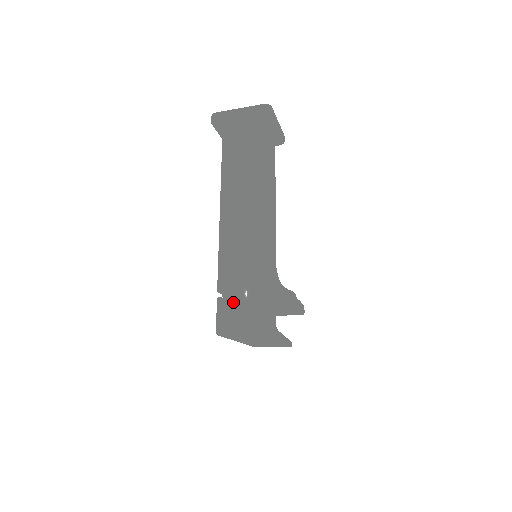
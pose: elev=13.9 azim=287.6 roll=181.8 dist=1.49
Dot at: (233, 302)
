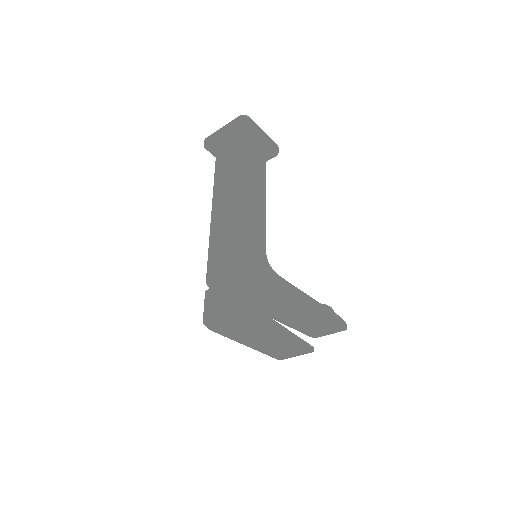
Dot at: (212, 287)
